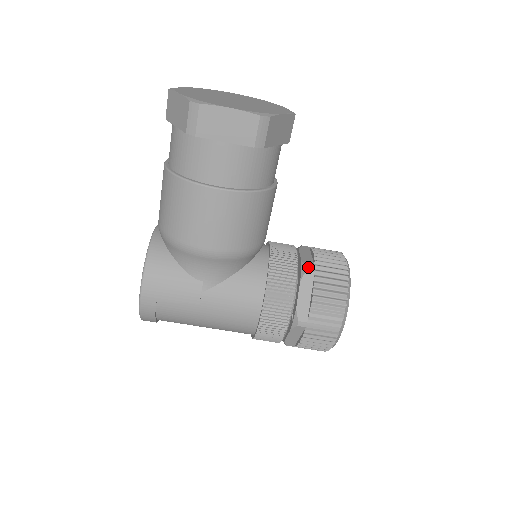
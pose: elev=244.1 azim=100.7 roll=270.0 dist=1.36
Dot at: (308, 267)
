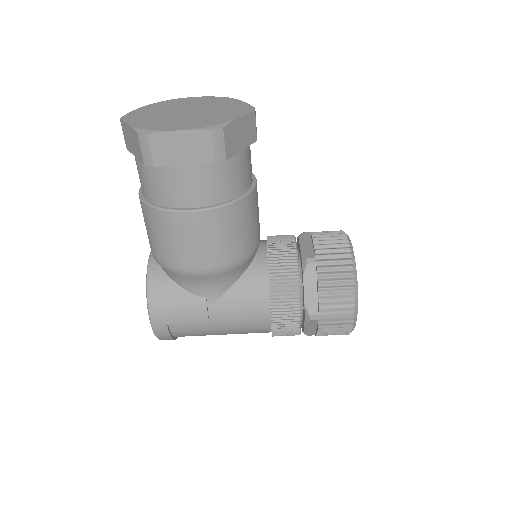
Dot at: (308, 259)
